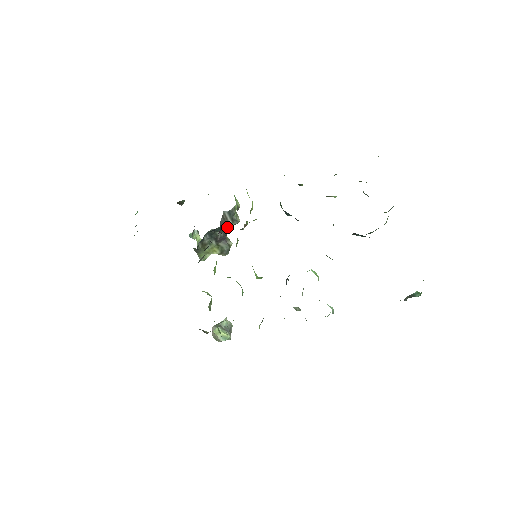
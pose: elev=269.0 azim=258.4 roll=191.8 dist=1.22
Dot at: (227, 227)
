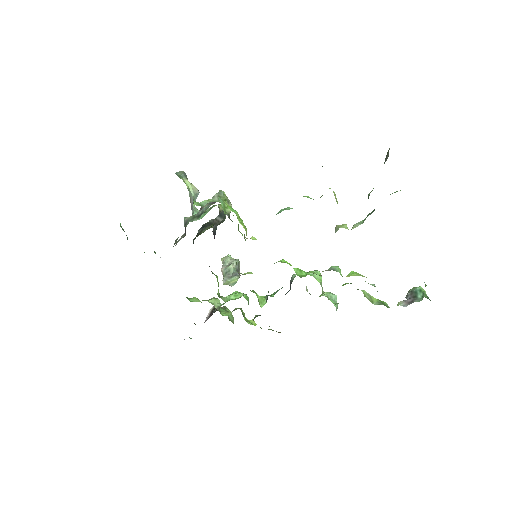
Dot at: (220, 222)
